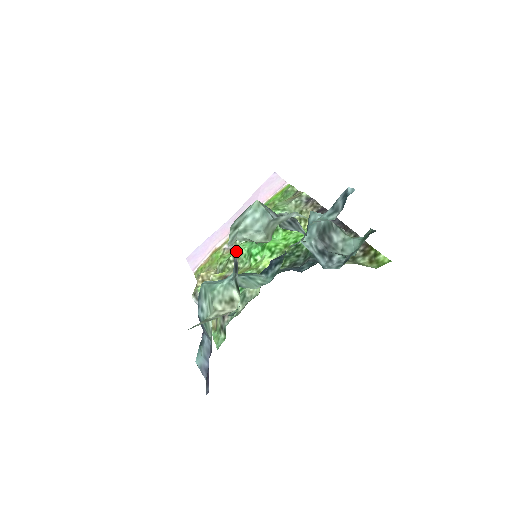
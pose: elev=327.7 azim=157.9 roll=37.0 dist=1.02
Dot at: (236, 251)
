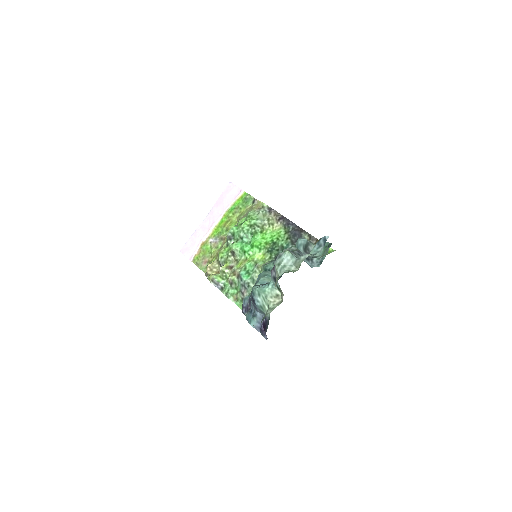
Dot at: (273, 271)
